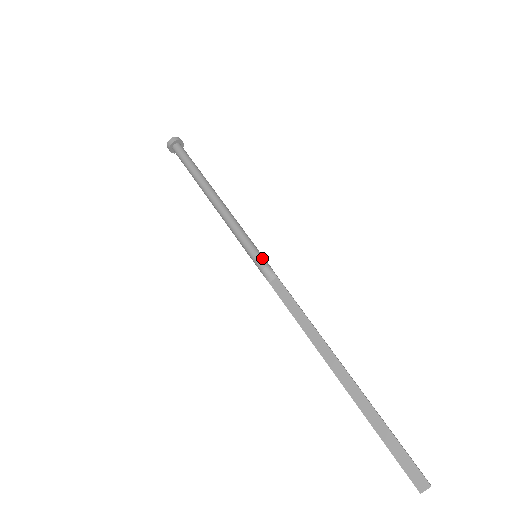
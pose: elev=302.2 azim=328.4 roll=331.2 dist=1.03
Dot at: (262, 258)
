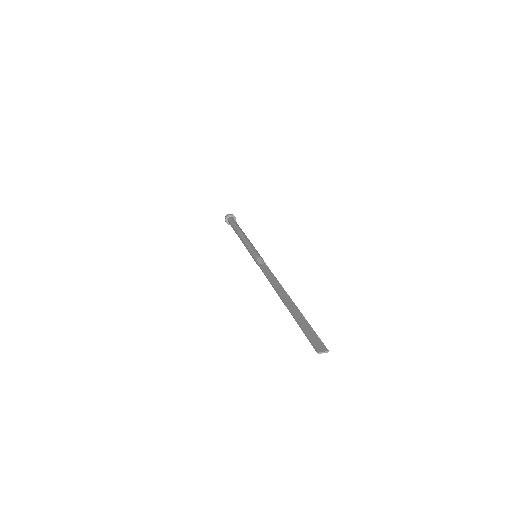
Dot at: occluded
